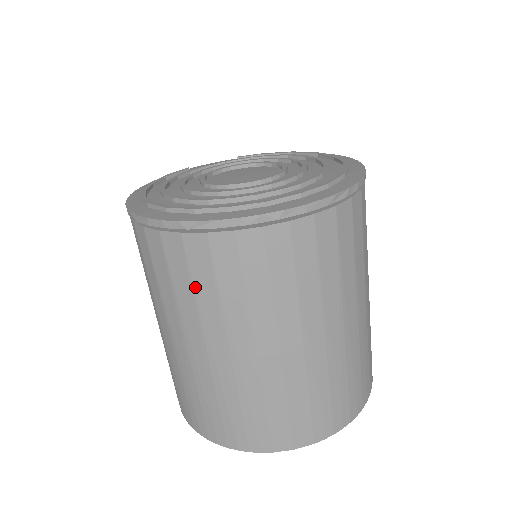
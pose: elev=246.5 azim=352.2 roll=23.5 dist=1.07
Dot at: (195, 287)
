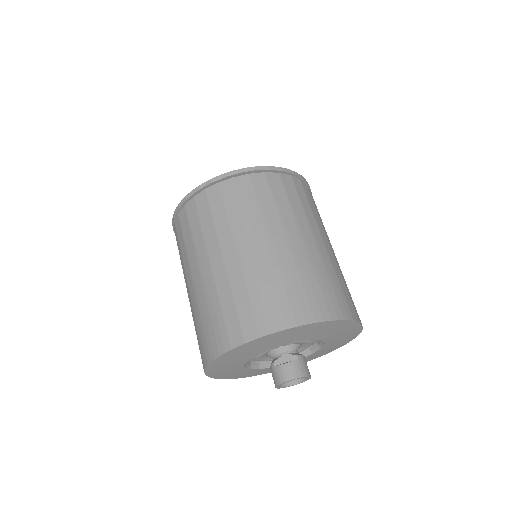
Dot at: (290, 200)
